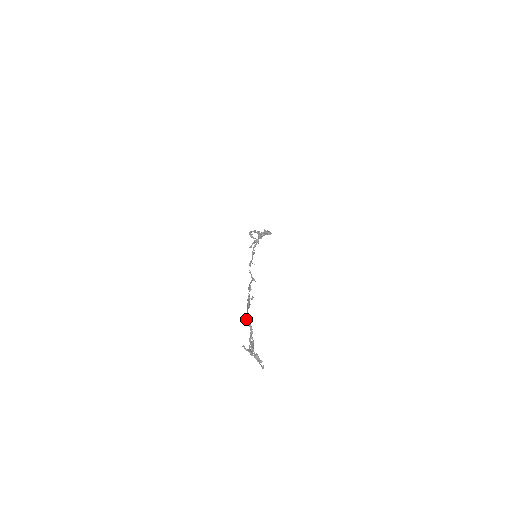
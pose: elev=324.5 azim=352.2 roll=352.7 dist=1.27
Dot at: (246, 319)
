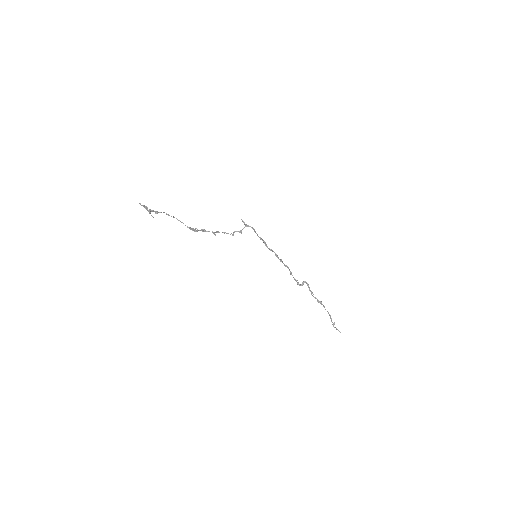
Dot at: (167, 214)
